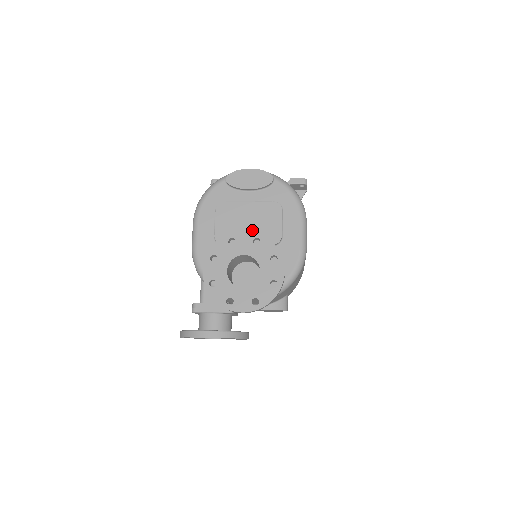
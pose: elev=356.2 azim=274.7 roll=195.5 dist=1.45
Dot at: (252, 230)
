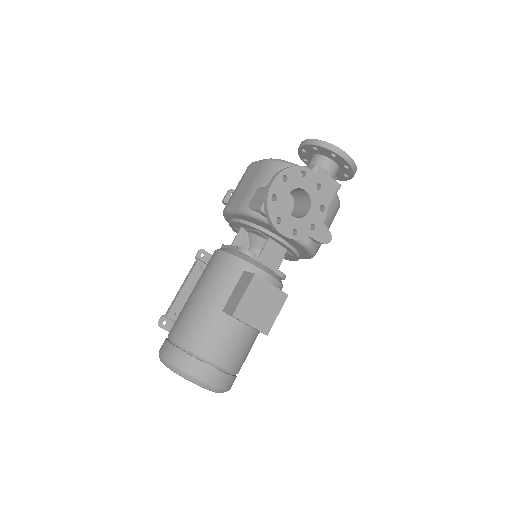
Dot at: occluded
